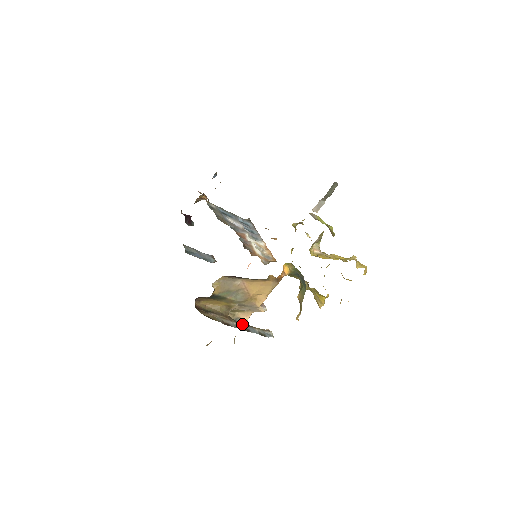
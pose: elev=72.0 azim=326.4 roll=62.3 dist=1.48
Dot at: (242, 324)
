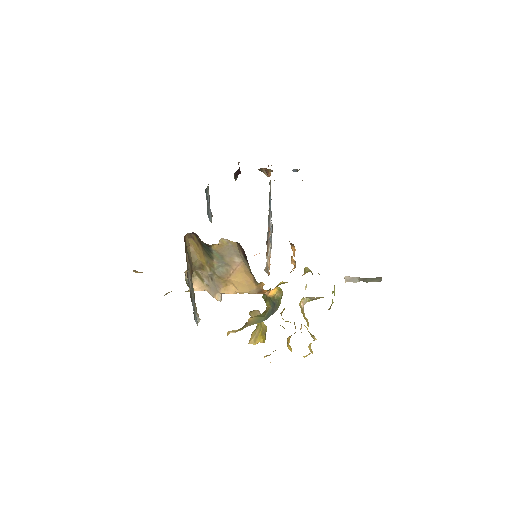
Dot at: (193, 290)
